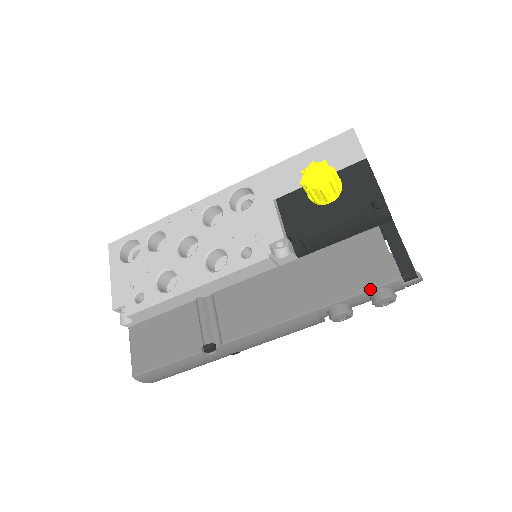
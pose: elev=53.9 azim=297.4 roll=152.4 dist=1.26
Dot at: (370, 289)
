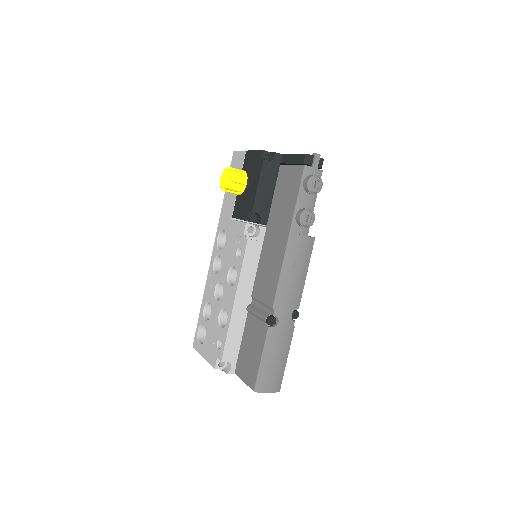
Dot at: (299, 188)
